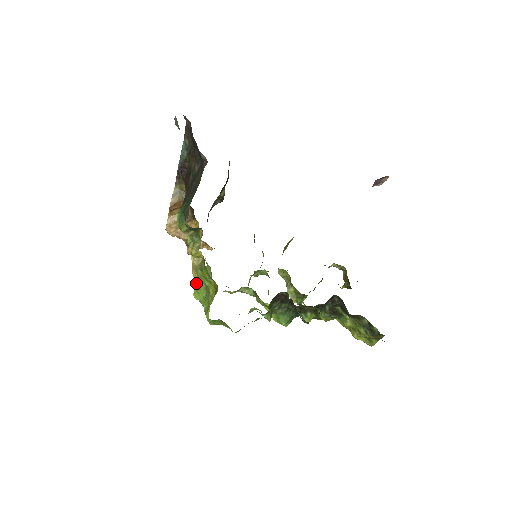
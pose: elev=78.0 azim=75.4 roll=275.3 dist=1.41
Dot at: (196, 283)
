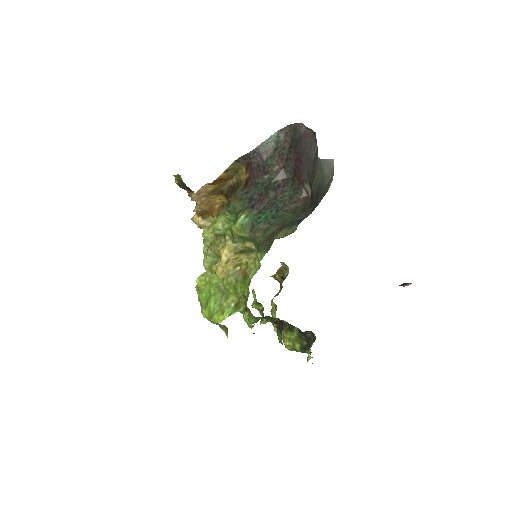
Dot at: (208, 273)
